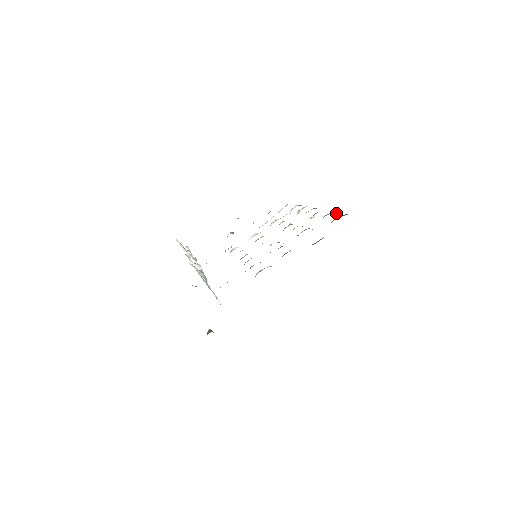
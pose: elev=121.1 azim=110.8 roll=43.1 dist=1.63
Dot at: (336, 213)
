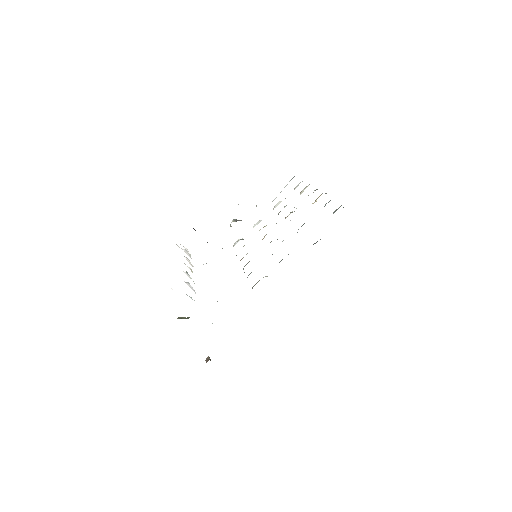
Dot at: occluded
